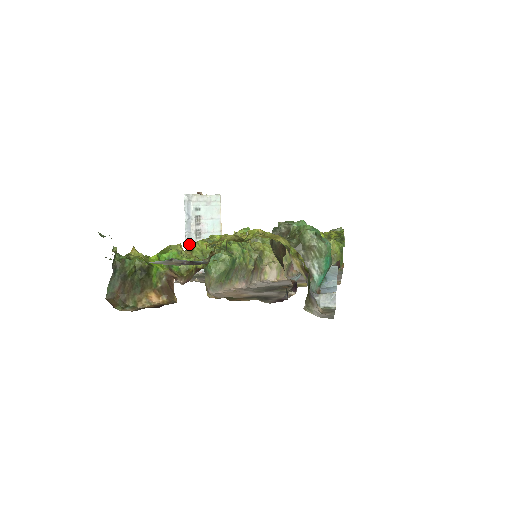
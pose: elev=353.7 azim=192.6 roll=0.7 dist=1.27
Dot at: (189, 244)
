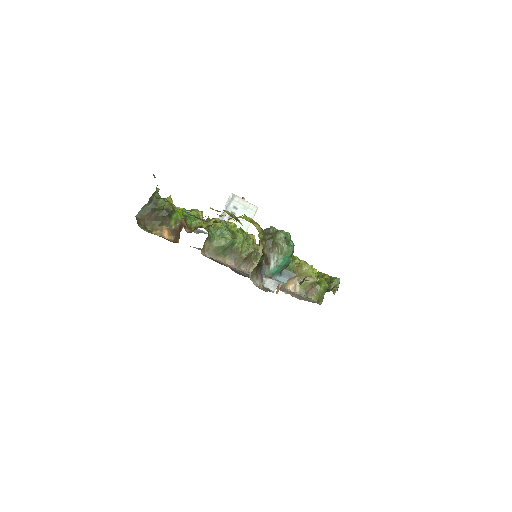
Dot at: occluded
